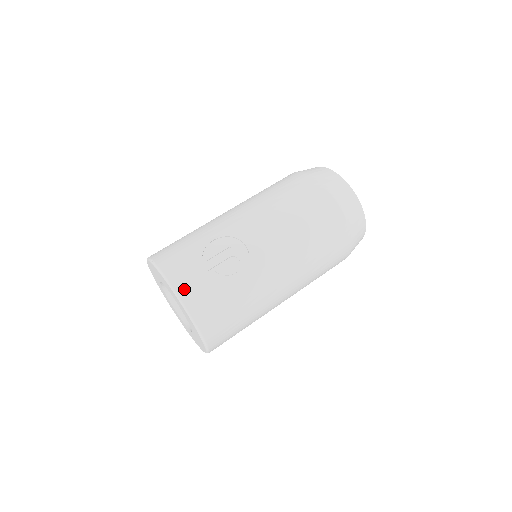
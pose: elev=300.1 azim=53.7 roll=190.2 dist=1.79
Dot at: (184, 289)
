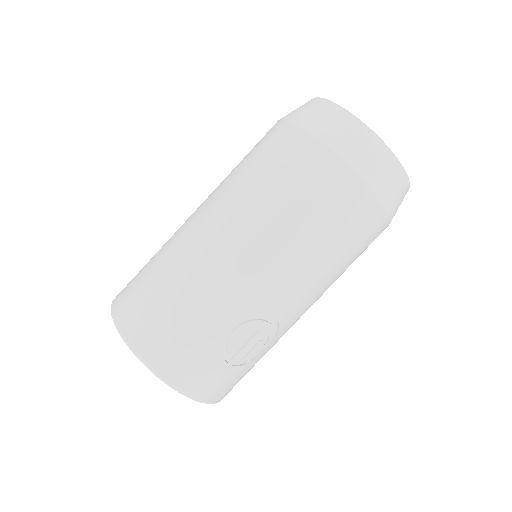
Dot at: (208, 395)
